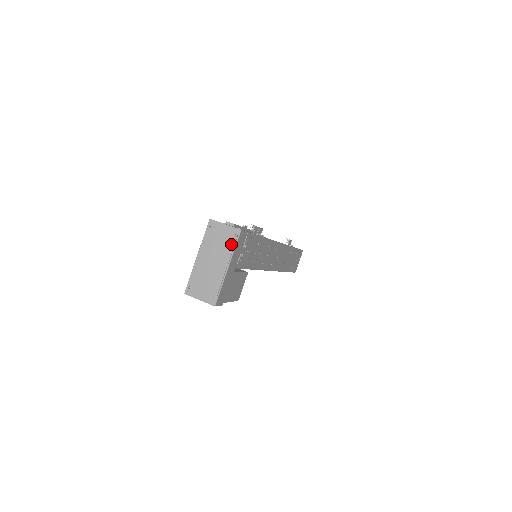
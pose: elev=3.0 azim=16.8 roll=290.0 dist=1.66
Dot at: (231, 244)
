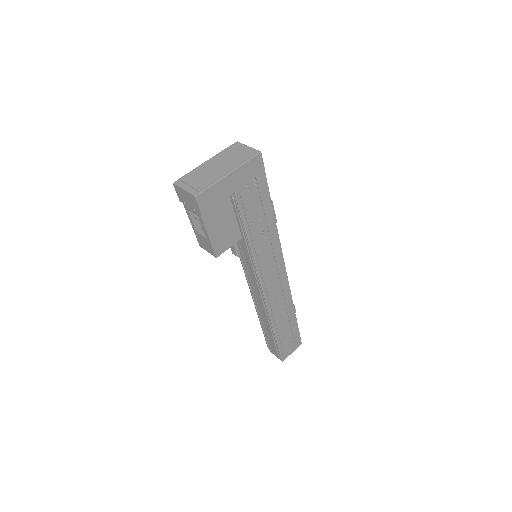
Dot at: (245, 158)
